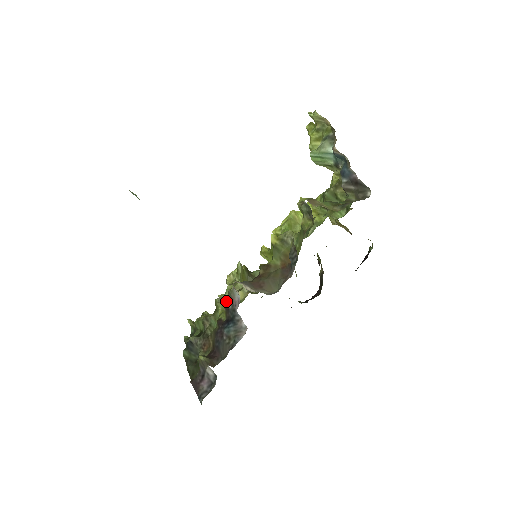
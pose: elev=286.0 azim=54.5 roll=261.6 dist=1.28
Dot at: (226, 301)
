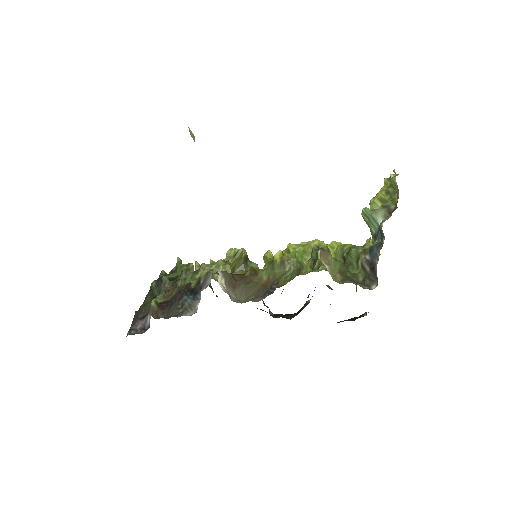
Dot at: occluded
